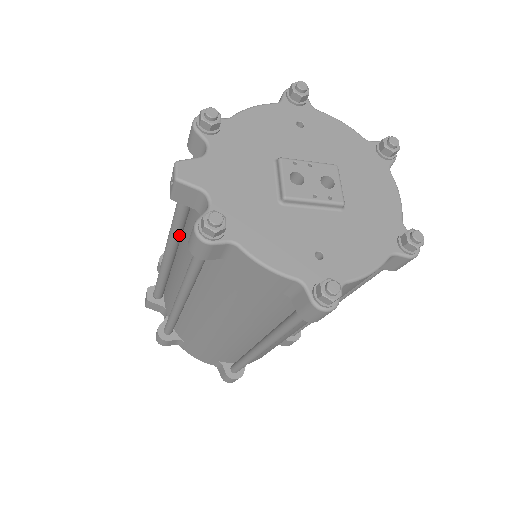
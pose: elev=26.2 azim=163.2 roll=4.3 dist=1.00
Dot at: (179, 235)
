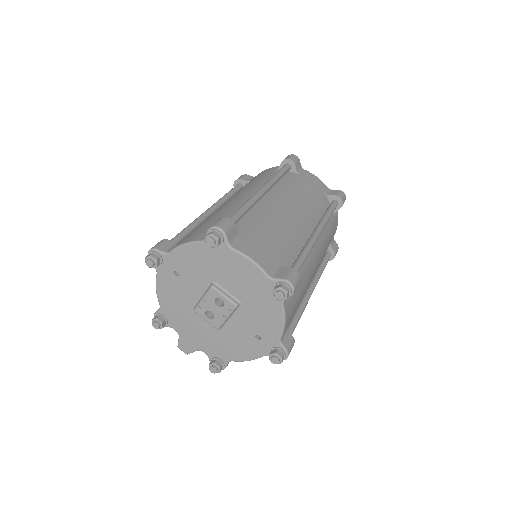
Dot at: occluded
